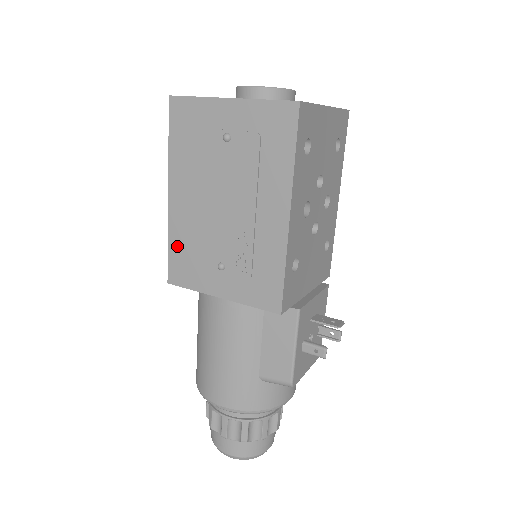
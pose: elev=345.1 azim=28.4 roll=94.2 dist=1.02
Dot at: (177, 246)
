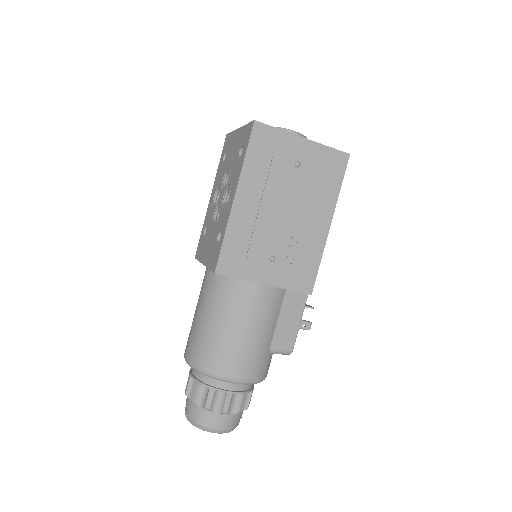
Dot at: (233, 241)
